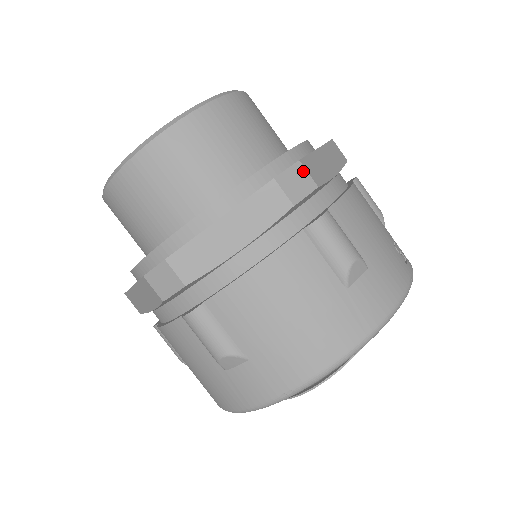
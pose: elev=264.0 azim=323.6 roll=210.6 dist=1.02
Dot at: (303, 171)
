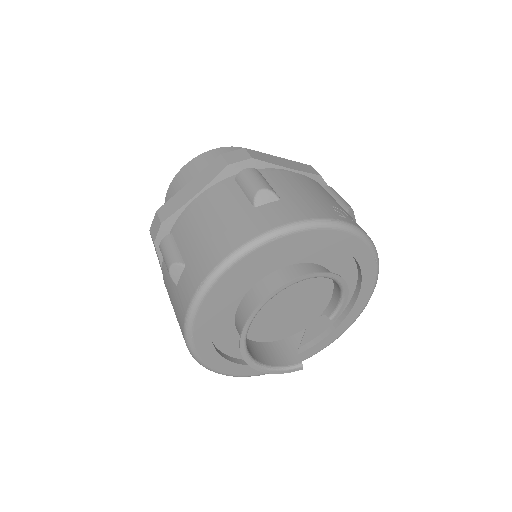
Dot at: (245, 152)
